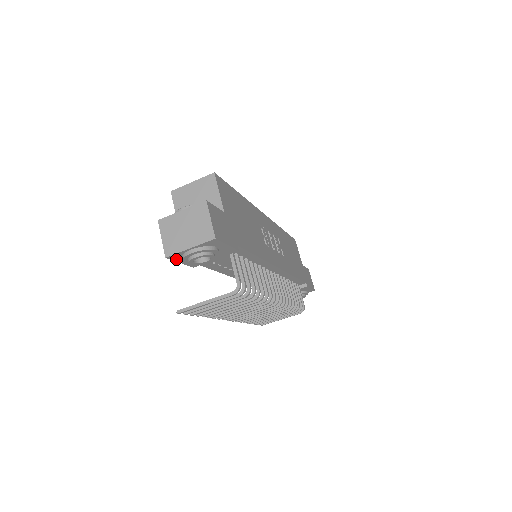
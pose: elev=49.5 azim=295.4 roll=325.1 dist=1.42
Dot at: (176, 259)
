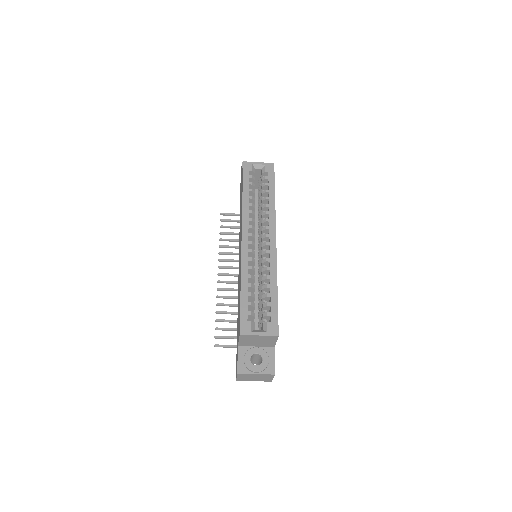
Dot at: occluded
